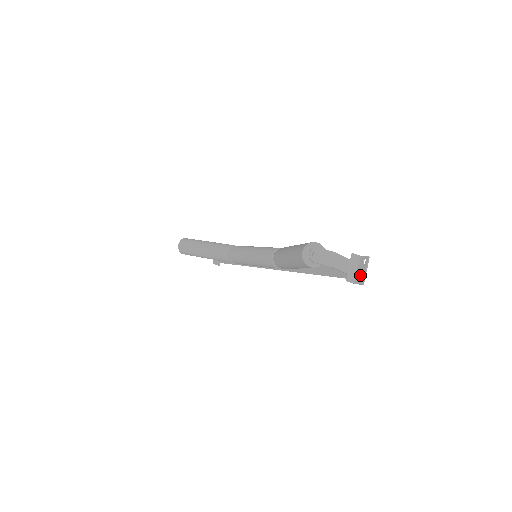
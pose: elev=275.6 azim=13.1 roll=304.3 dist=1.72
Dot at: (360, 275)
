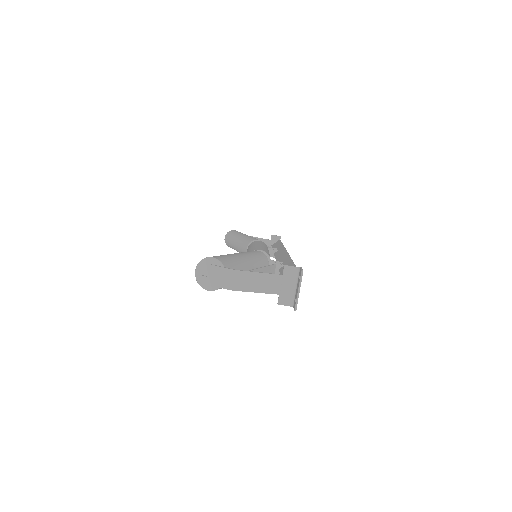
Dot at: (295, 296)
